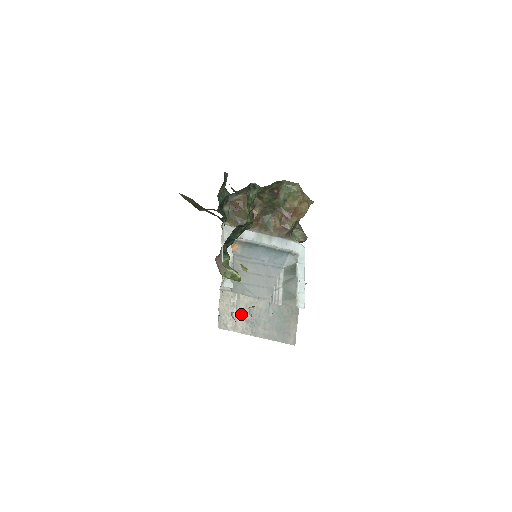
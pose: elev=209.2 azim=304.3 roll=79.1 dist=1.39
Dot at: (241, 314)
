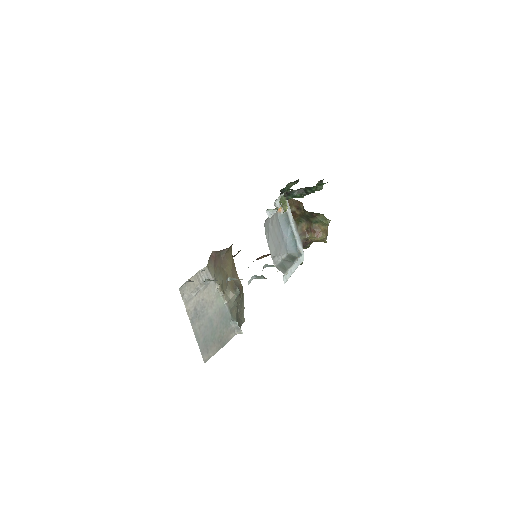
Dot at: (196, 300)
